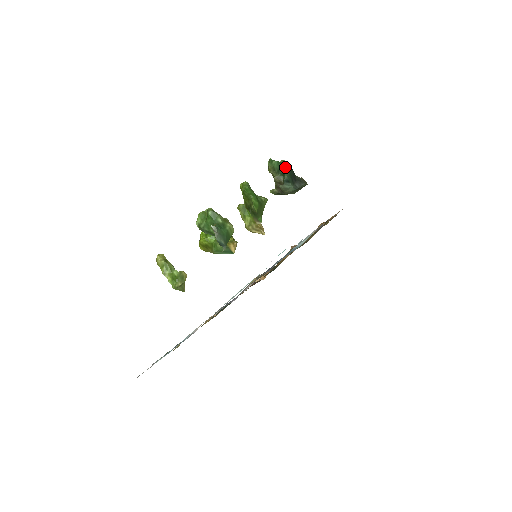
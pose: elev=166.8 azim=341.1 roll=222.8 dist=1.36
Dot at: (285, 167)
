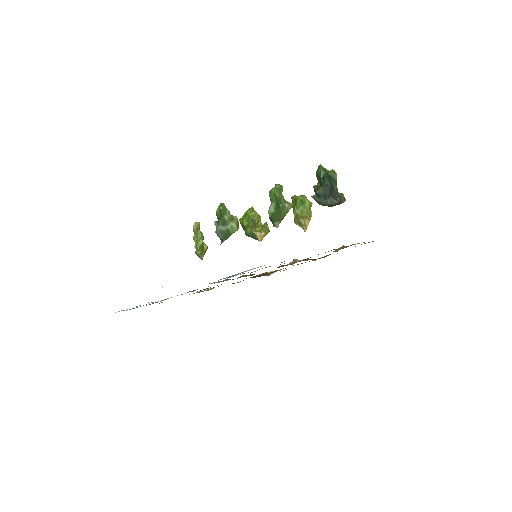
Dot at: (324, 180)
